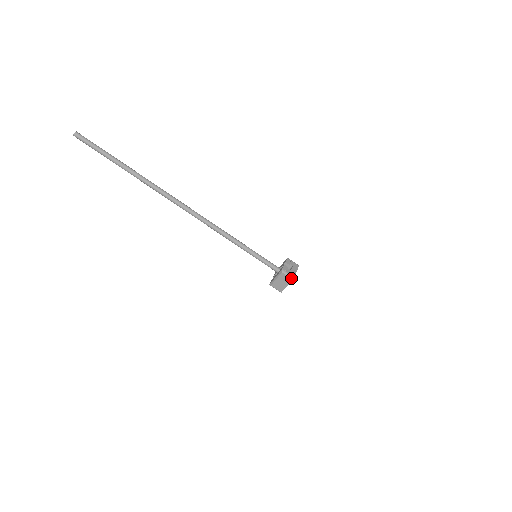
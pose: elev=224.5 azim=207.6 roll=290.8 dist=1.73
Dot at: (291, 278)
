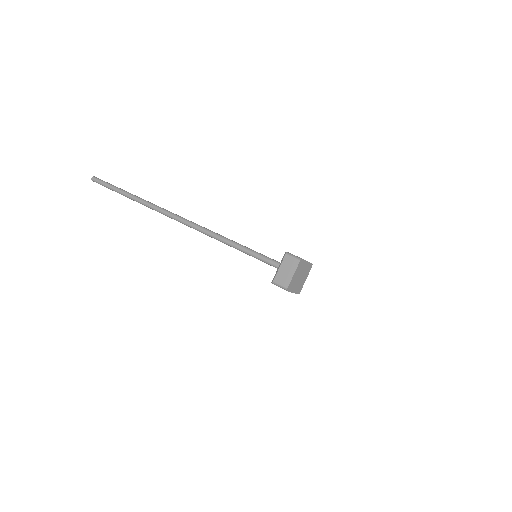
Dot at: (298, 259)
